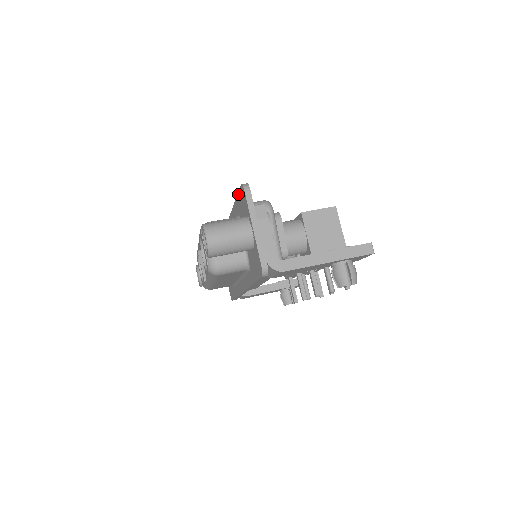
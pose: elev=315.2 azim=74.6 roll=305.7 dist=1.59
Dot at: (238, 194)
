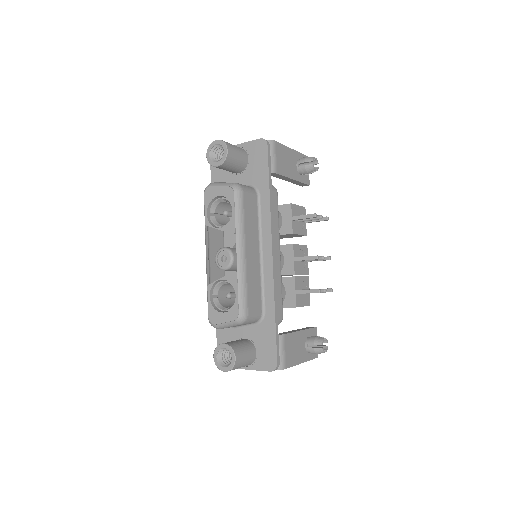
Dot at: (211, 176)
